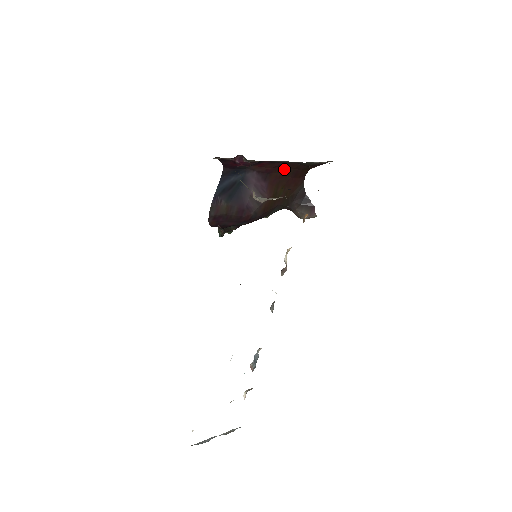
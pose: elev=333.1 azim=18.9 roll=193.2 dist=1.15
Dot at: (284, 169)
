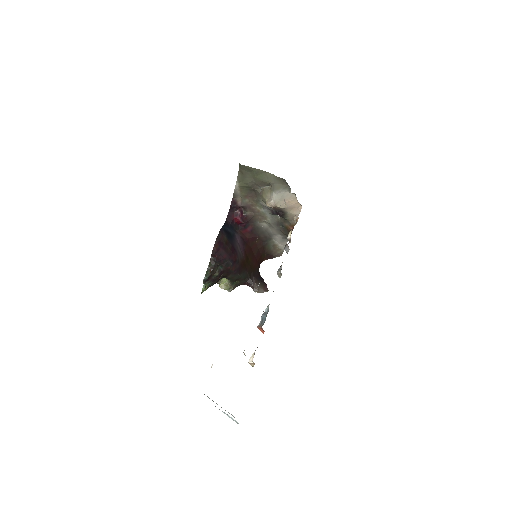
Dot at: (254, 245)
